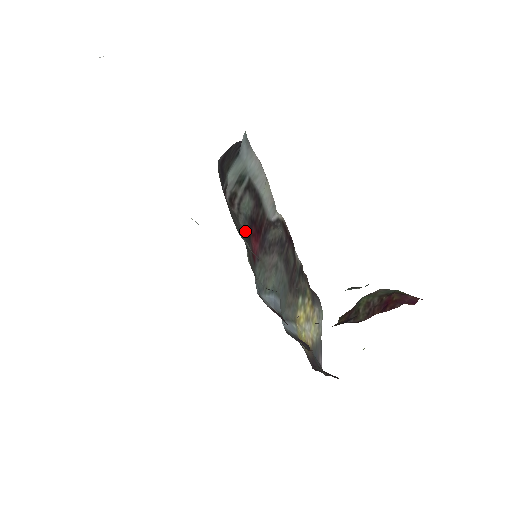
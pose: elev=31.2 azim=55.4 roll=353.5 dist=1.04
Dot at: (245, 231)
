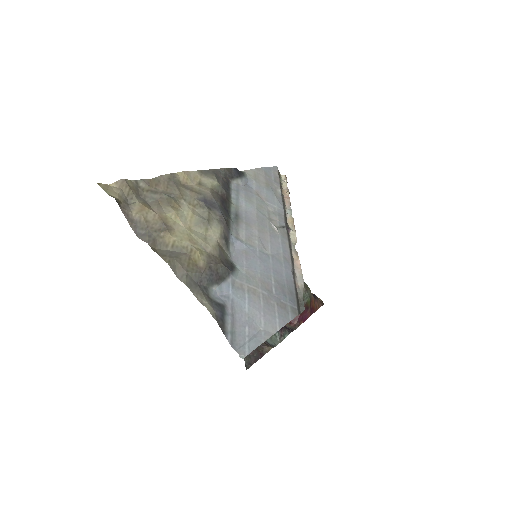
Dot at: occluded
